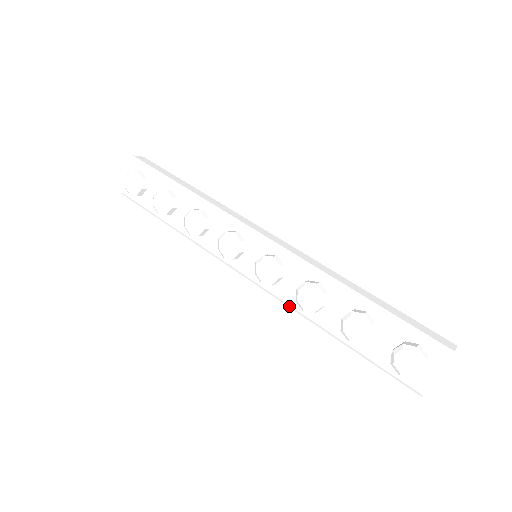
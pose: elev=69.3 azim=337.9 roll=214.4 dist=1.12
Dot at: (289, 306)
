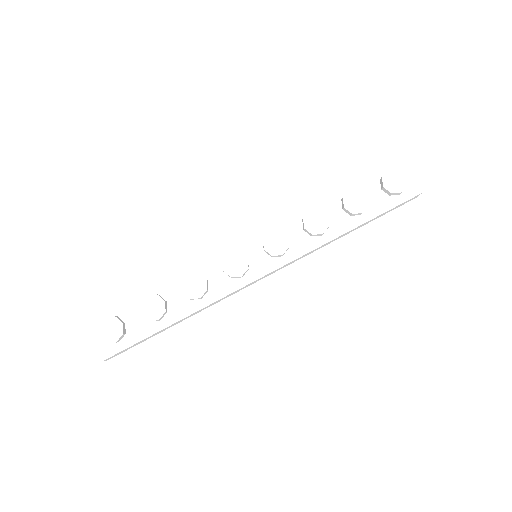
Dot at: (311, 249)
